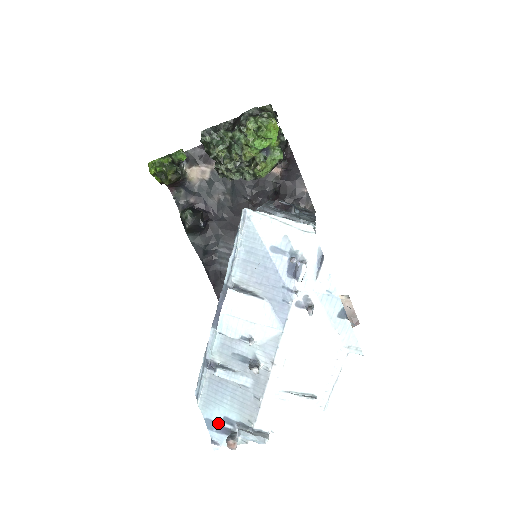
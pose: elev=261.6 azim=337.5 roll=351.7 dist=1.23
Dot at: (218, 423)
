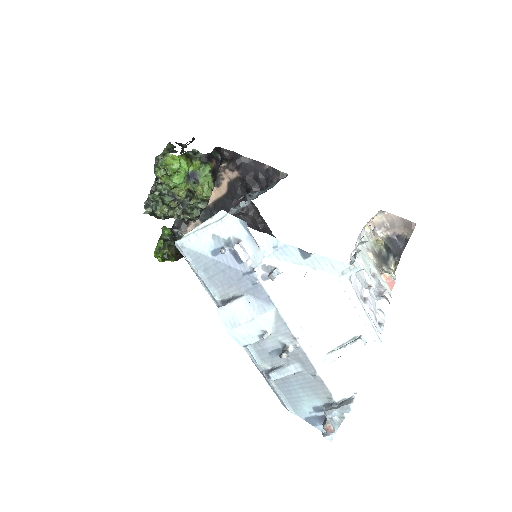
Dot at: (314, 416)
